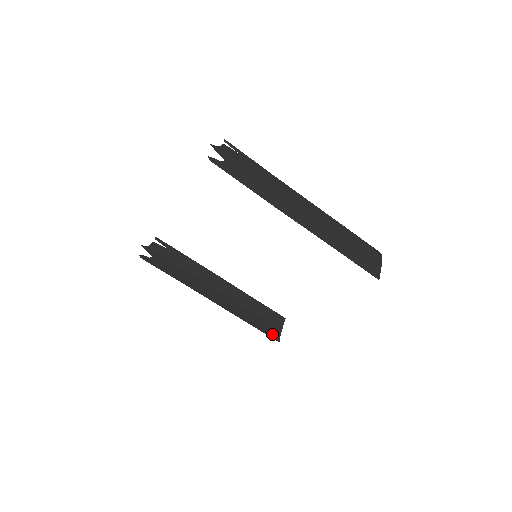
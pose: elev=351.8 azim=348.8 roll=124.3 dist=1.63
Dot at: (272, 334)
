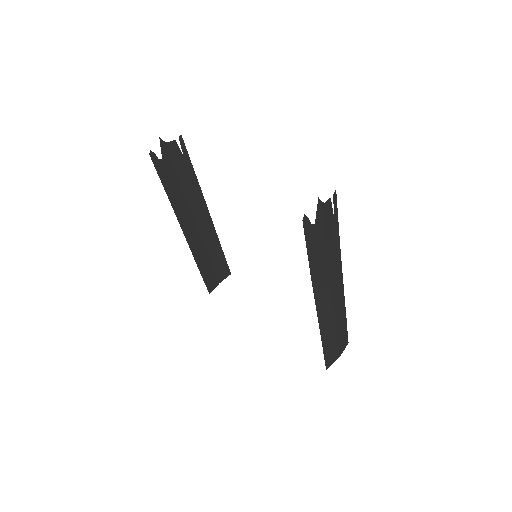
Dot at: (210, 285)
